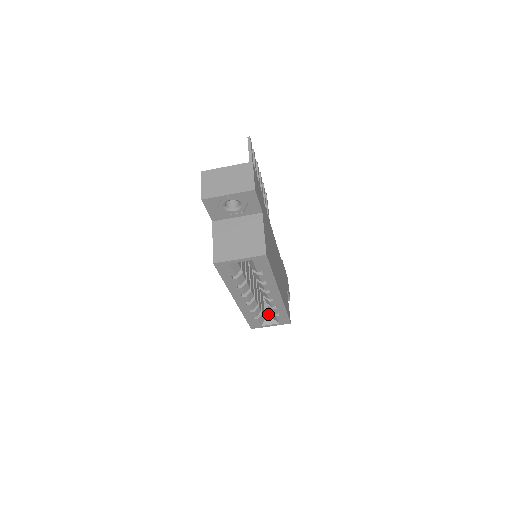
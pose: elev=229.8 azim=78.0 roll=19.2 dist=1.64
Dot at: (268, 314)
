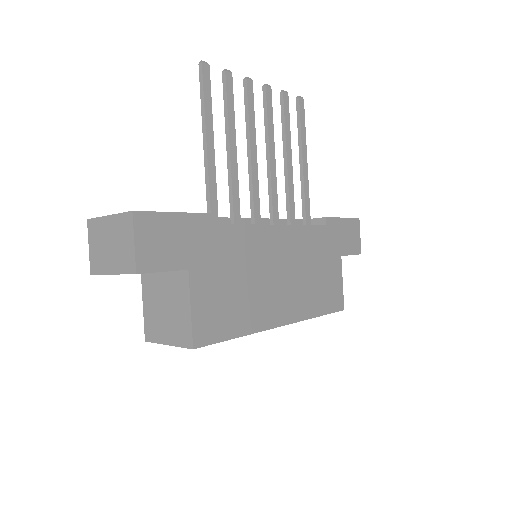
Dot at: occluded
